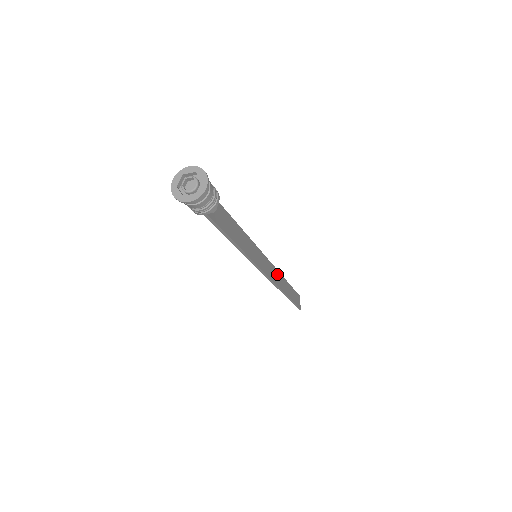
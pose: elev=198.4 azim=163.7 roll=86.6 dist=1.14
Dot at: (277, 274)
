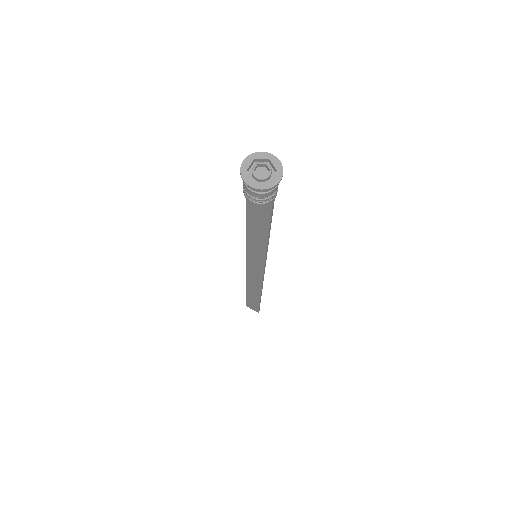
Dot at: (251, 279)
